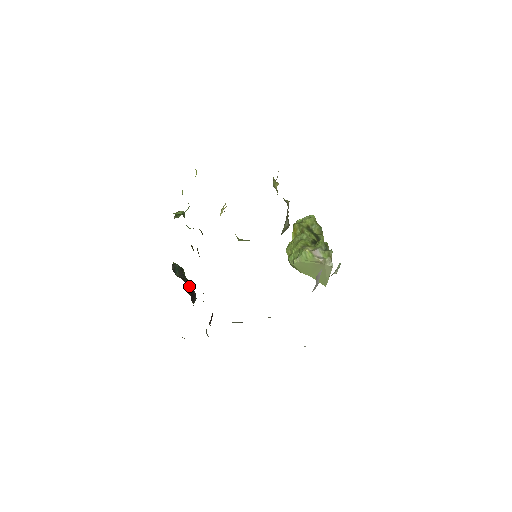
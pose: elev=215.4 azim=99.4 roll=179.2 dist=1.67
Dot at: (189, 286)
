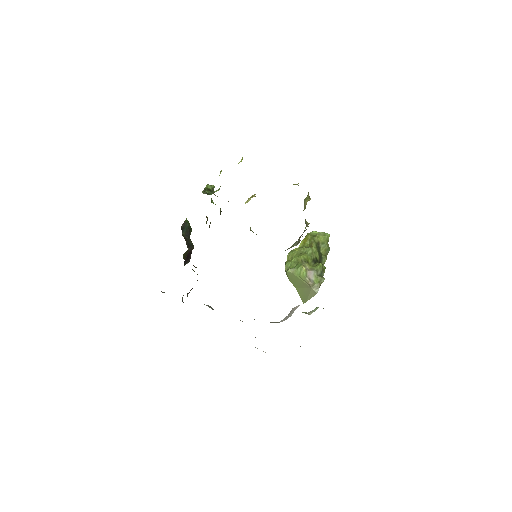
Dot at: occluded
